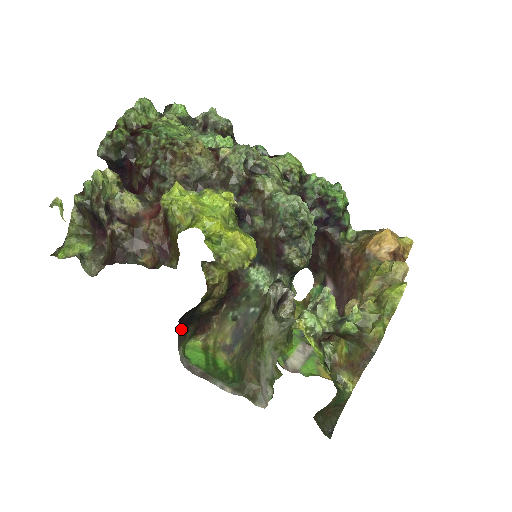
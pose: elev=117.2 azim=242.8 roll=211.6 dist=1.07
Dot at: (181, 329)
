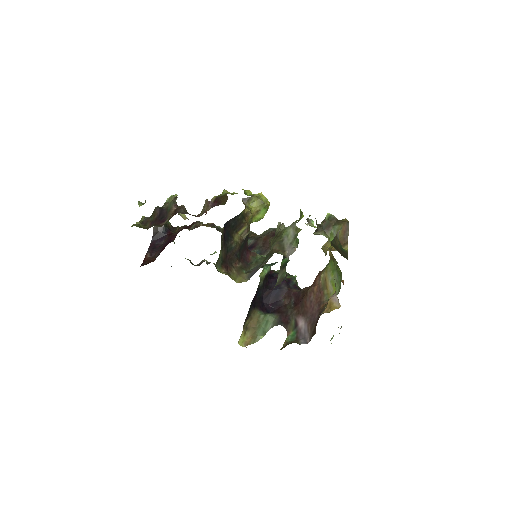
Dot at: (222, 234)
